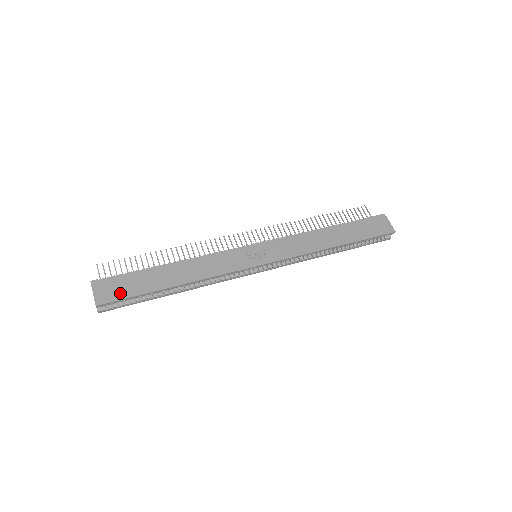
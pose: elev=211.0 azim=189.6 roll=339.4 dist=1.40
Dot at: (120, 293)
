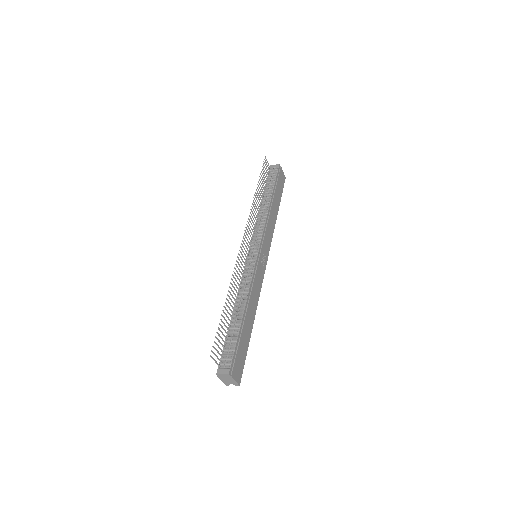
Dot at: (242, 363)
